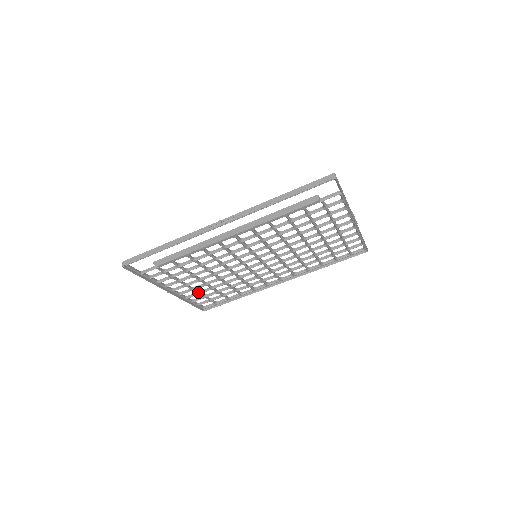
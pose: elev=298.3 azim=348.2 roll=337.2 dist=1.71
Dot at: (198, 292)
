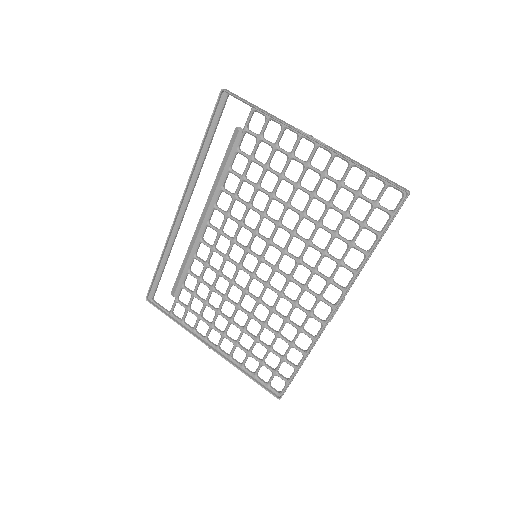
Dot at: (246, 350)
